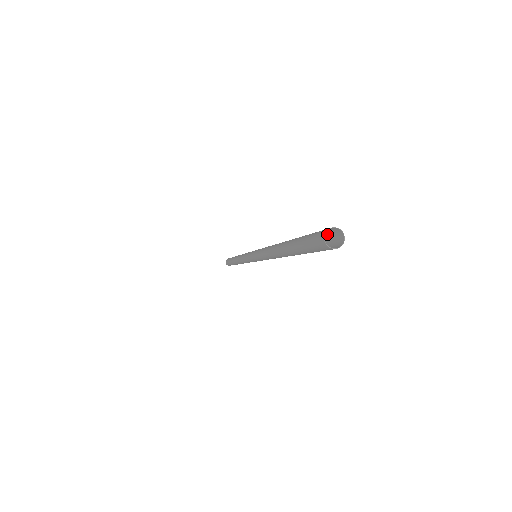
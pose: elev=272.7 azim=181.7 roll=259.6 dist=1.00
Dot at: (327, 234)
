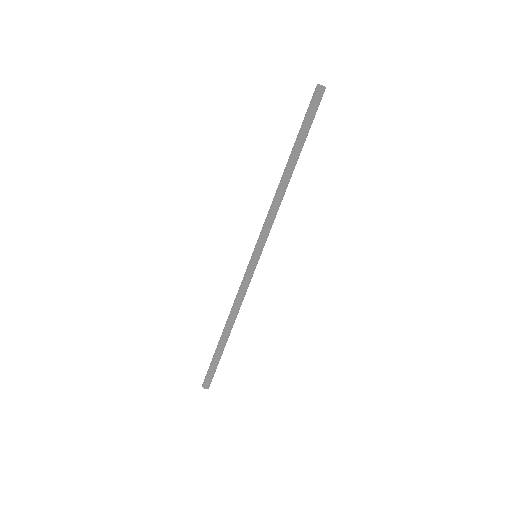
Dot at: occluded
